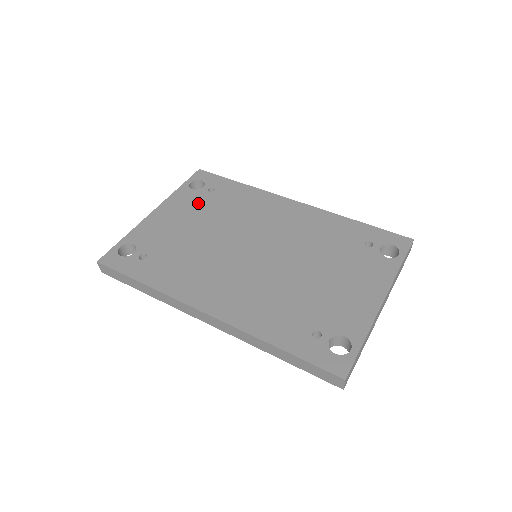
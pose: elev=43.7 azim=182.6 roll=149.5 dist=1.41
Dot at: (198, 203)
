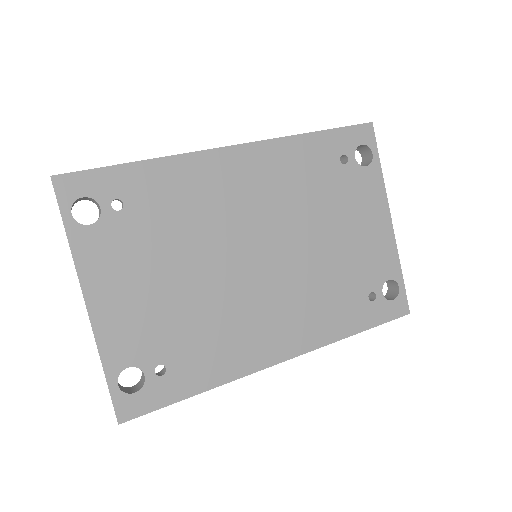
Dot at: (128, 243)
